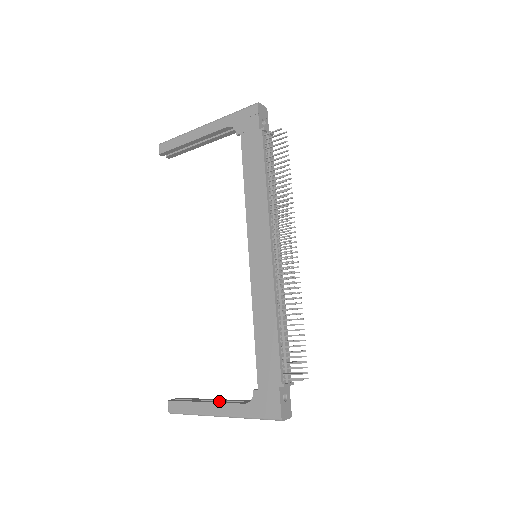
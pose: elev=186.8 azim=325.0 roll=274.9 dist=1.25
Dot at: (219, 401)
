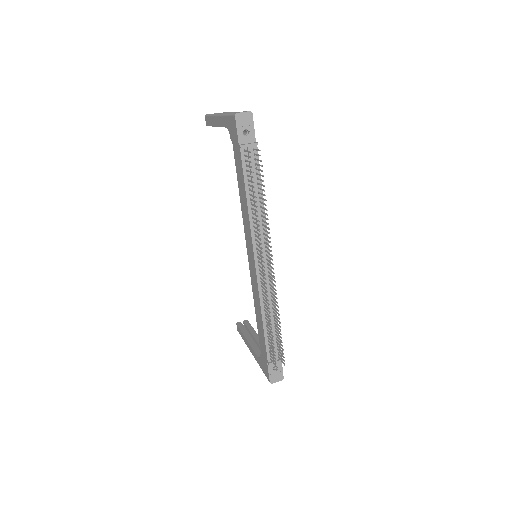
Dot at: (253, 343)
